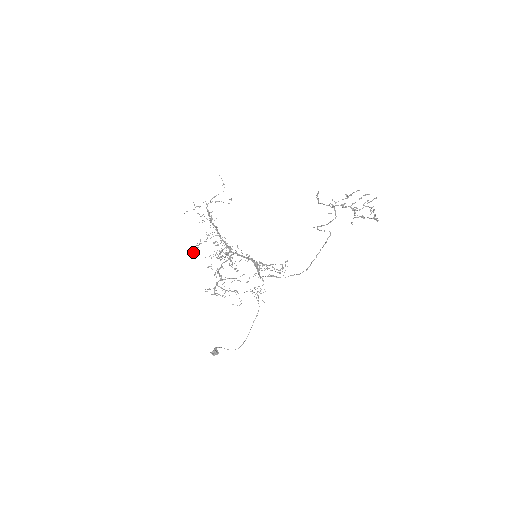
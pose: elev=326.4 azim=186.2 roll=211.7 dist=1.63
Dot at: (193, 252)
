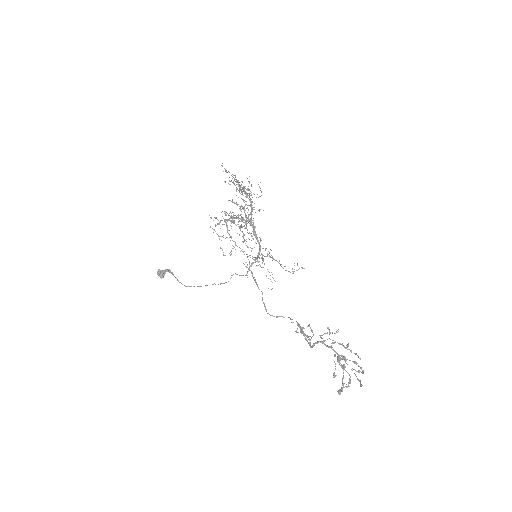
Dot at: (224, 181)
